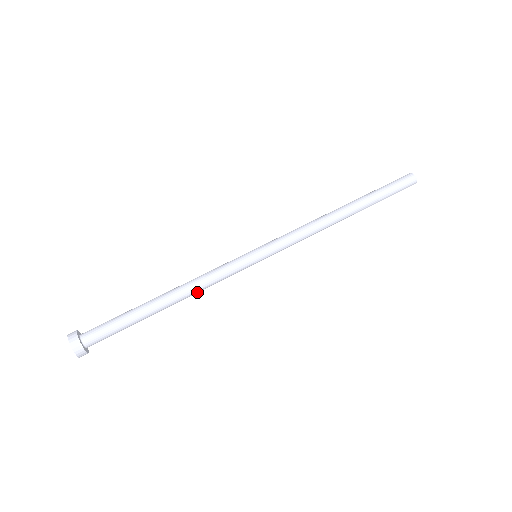
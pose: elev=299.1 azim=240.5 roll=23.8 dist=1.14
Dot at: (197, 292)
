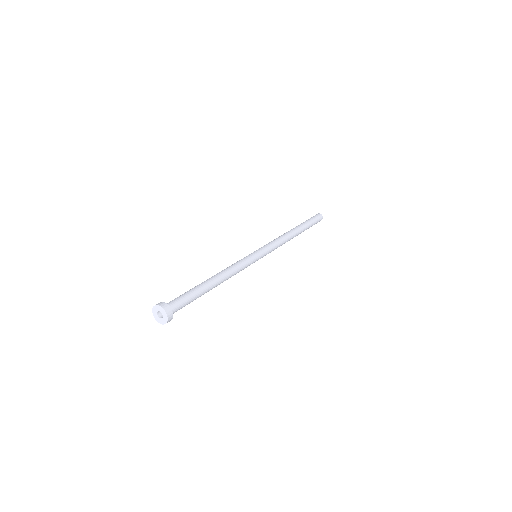
Dot at: occluded
